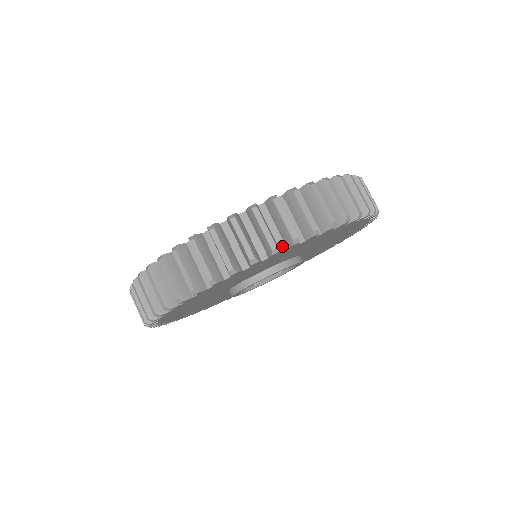
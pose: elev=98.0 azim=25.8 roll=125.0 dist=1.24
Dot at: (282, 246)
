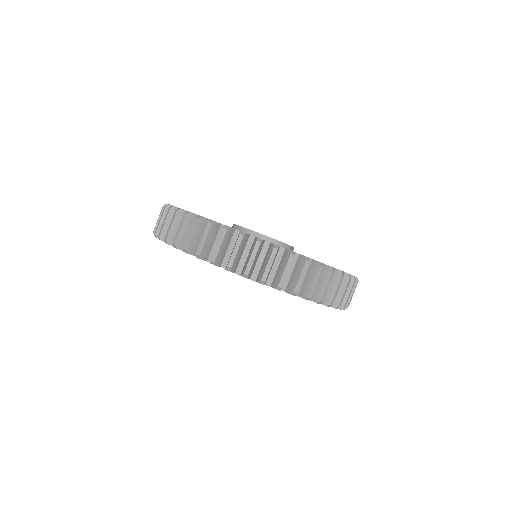
Dot at: (239, 270)
